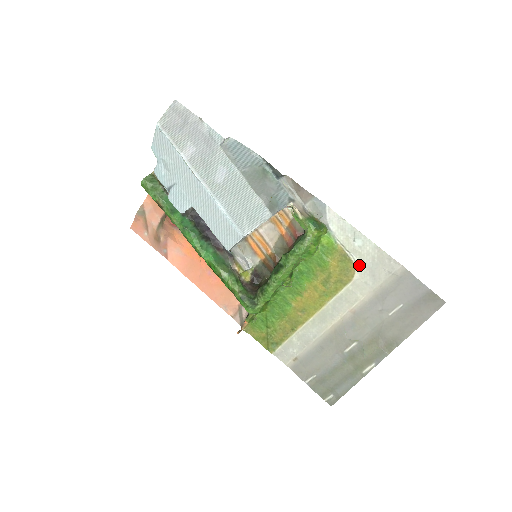
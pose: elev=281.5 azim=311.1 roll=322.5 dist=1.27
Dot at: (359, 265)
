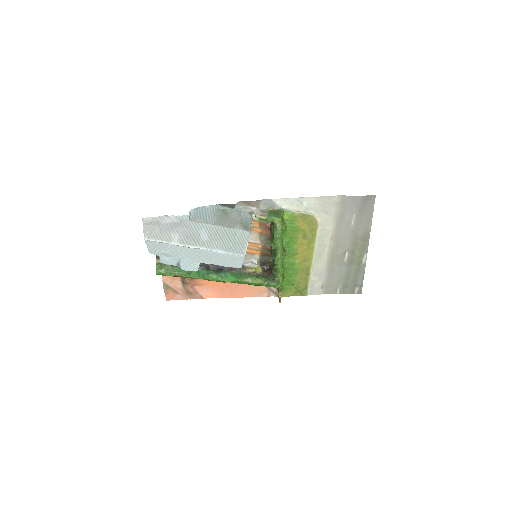
Dot at: (315, 214)
